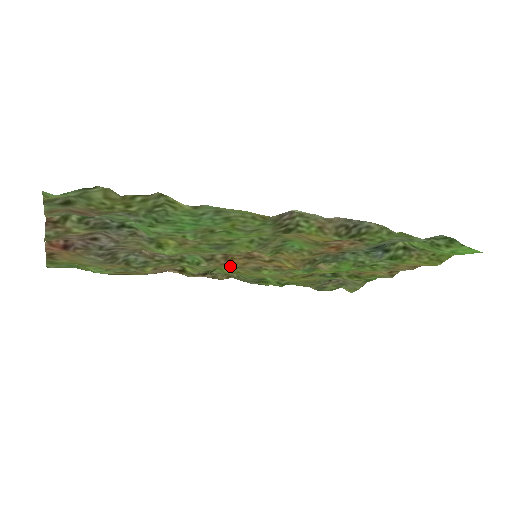
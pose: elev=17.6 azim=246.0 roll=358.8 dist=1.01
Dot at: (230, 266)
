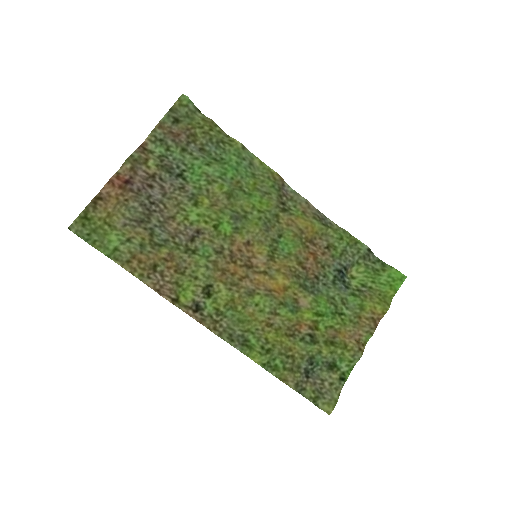
Dot at: (229, 281)
